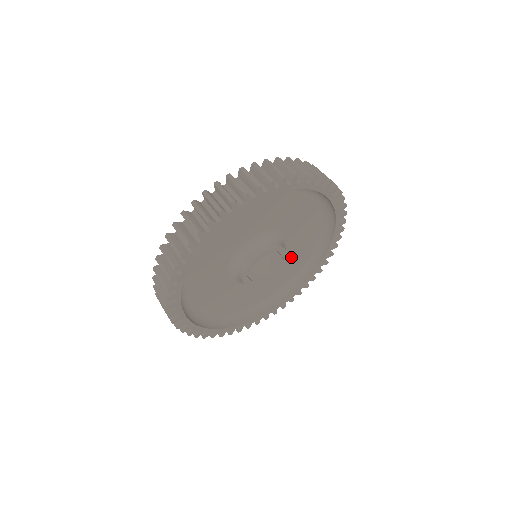
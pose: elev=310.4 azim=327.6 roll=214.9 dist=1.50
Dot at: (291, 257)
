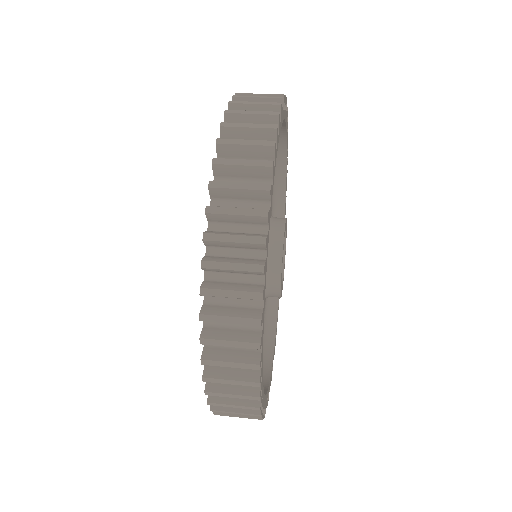
Dot at: occluded
